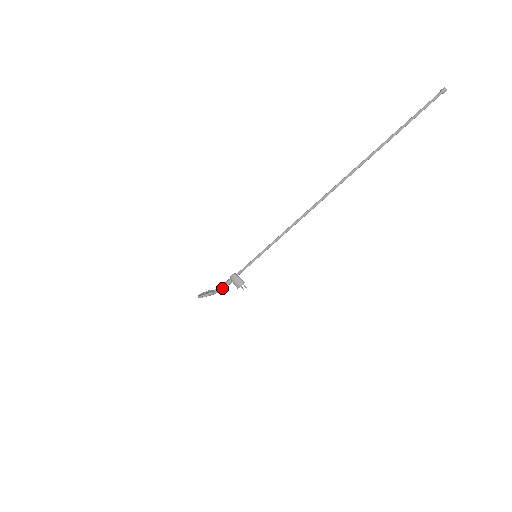
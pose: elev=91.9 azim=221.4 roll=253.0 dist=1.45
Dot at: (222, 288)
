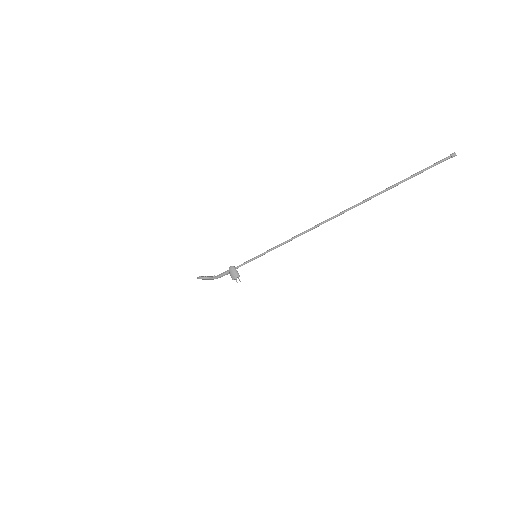
Dot at: (220, 276)
